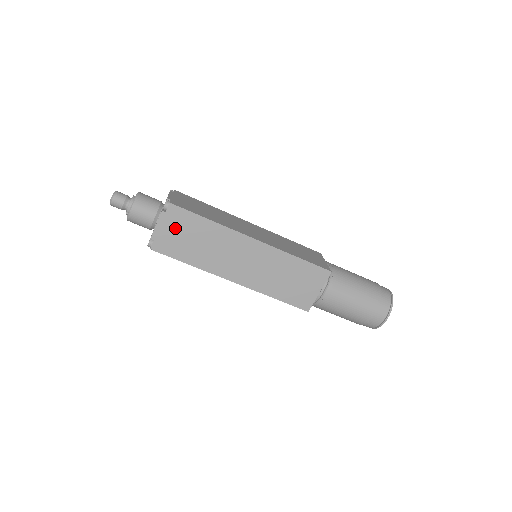
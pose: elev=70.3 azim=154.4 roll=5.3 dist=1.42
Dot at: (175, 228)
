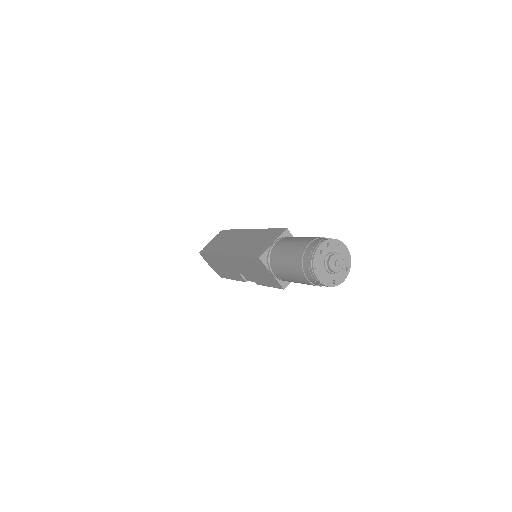
Dot at: (217, 239)
